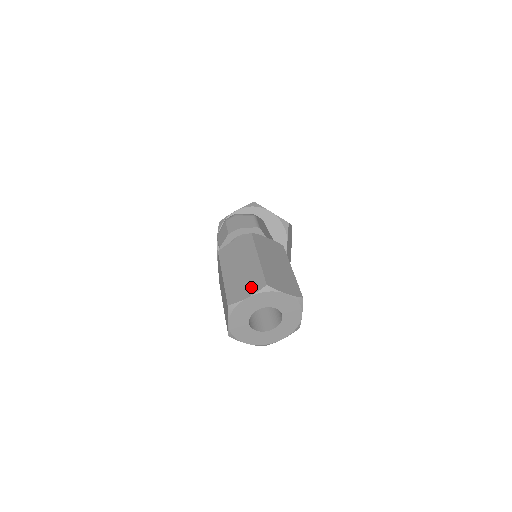
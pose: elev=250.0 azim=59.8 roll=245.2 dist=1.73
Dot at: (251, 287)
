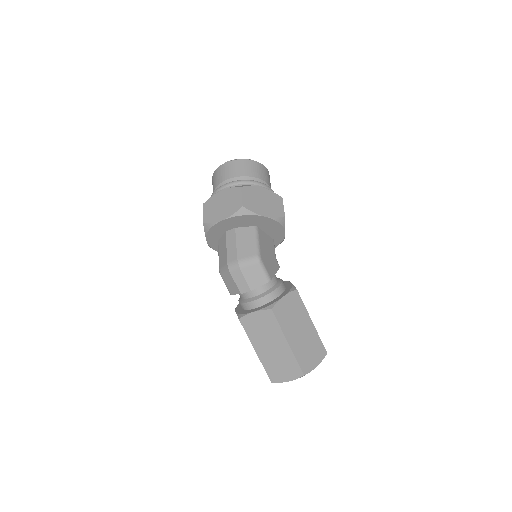
Dot at: (289, 373)
